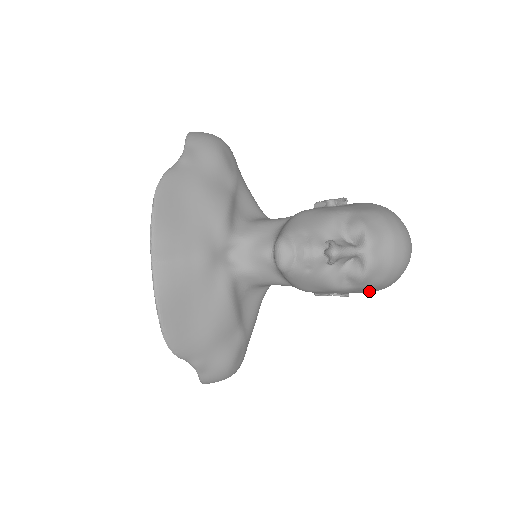
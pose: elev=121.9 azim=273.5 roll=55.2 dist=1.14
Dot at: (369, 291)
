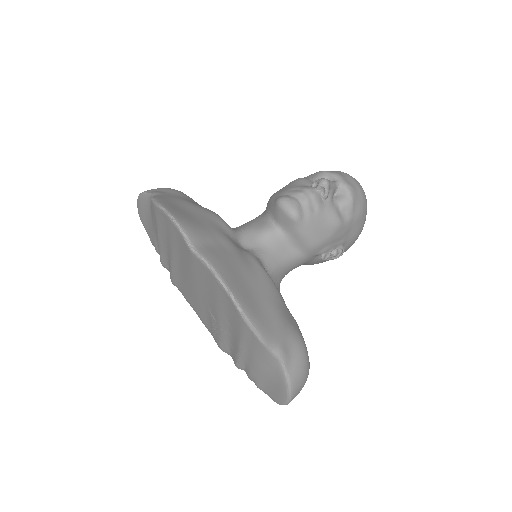
Dot at: (356, 230)
